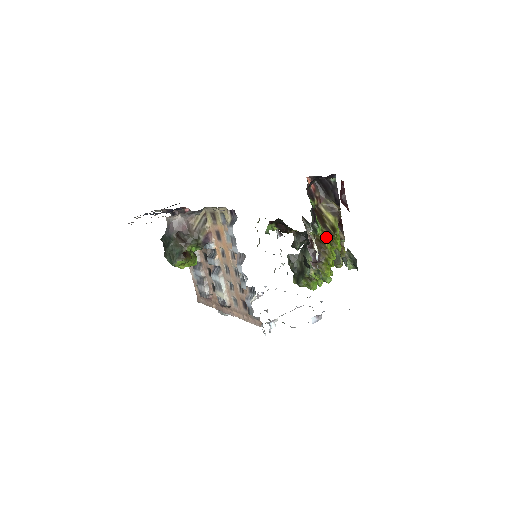
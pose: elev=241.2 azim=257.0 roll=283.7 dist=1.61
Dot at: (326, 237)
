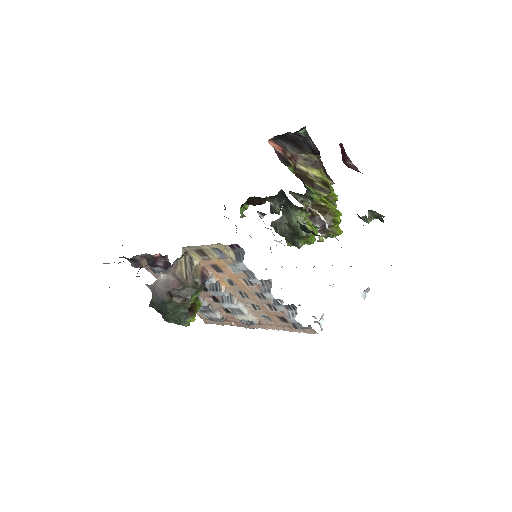
Dot at: (322, 197)
